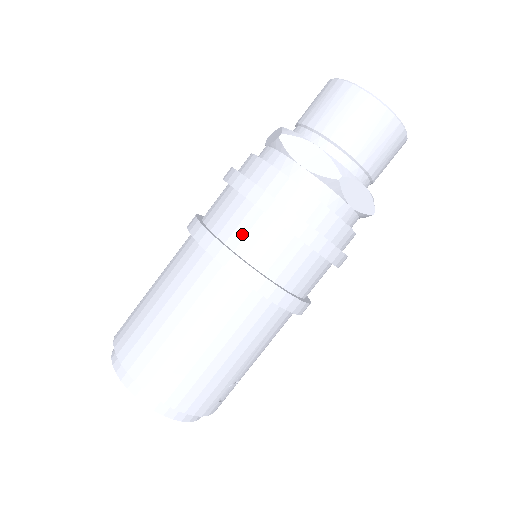
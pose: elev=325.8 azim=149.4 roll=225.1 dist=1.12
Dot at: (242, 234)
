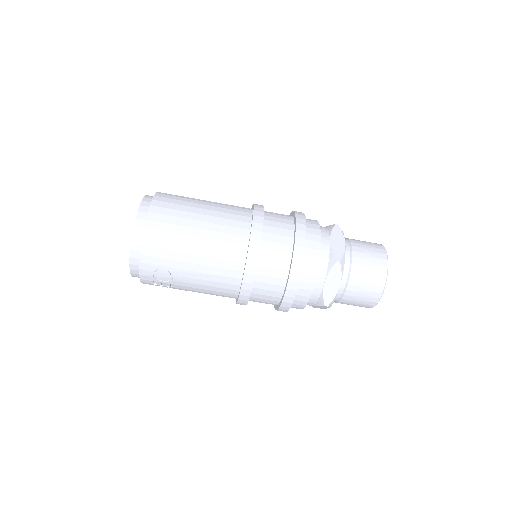
Dot at: (275, 225)
